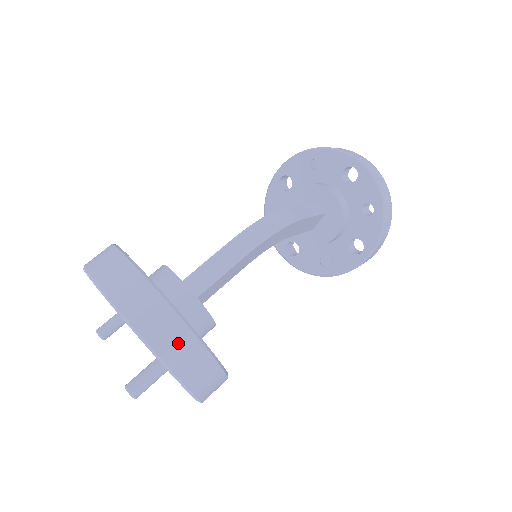
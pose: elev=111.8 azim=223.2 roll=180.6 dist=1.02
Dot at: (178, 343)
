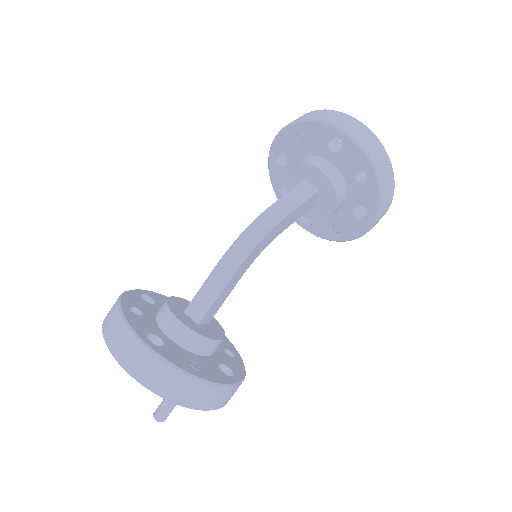
Dot at: (176, 385)
